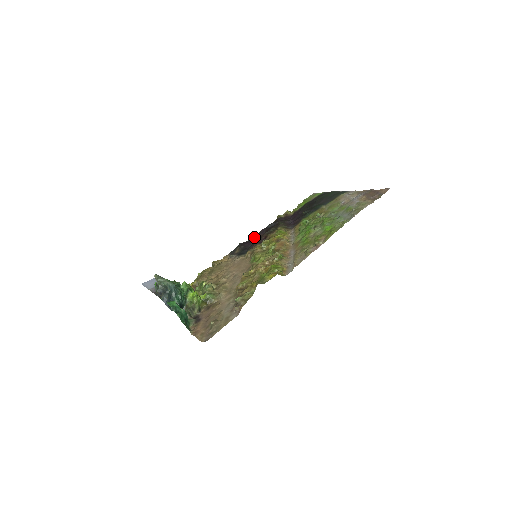
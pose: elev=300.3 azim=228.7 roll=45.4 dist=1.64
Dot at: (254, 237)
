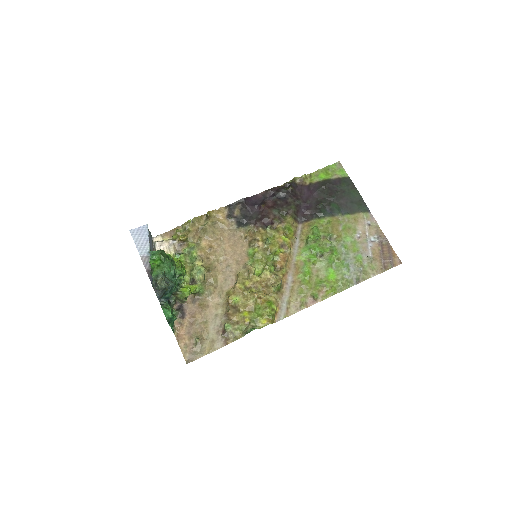
Dot at: (259, 195)
